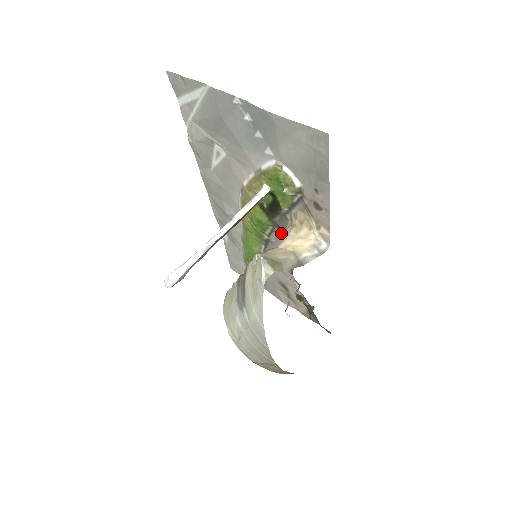
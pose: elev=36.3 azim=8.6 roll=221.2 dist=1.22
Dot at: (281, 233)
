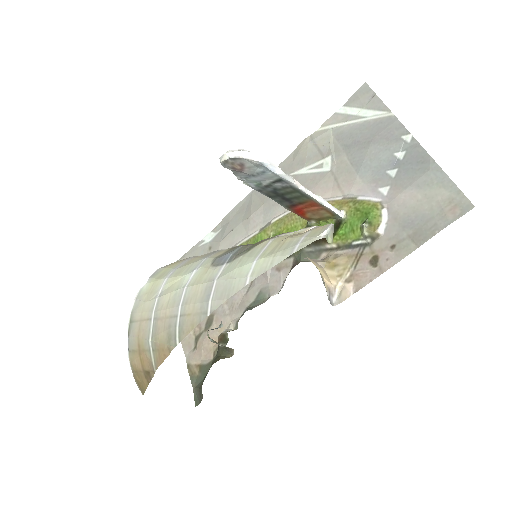
Dot at: (299, 262)
